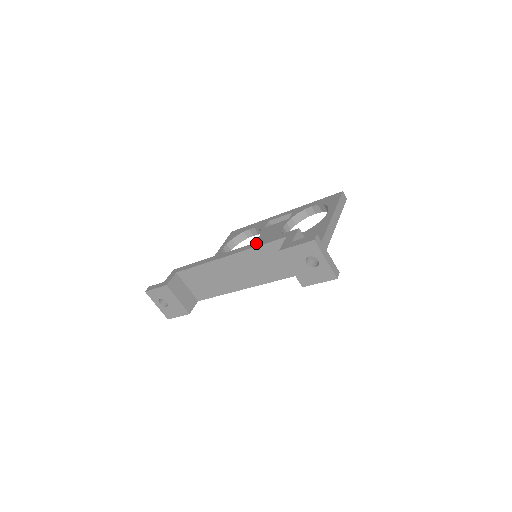
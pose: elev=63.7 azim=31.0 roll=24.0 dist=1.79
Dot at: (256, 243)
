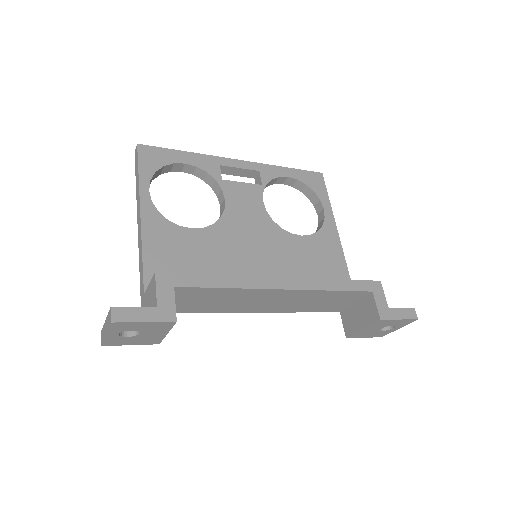
Dot at: (328, 282)
